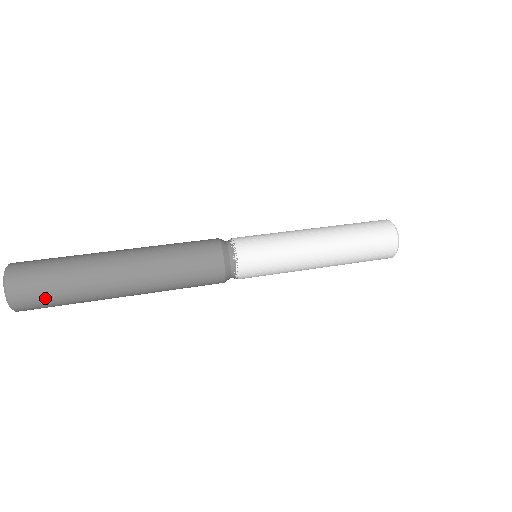
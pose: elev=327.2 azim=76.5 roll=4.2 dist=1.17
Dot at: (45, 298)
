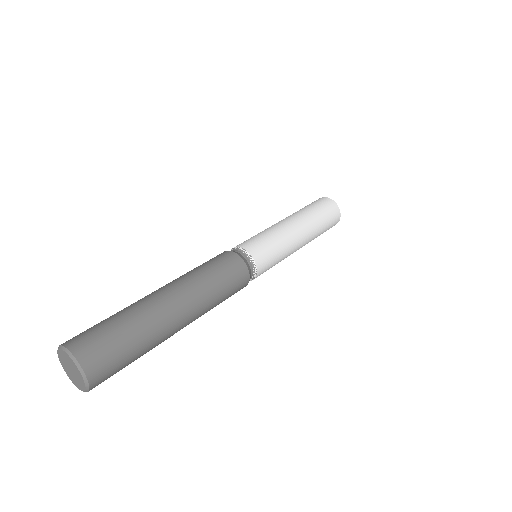
Dot at: (117, 354)
